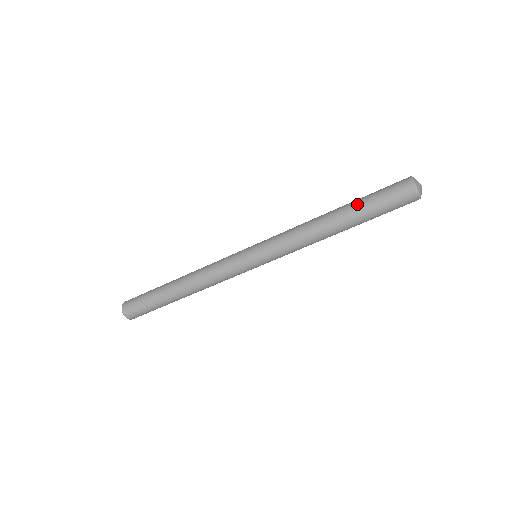
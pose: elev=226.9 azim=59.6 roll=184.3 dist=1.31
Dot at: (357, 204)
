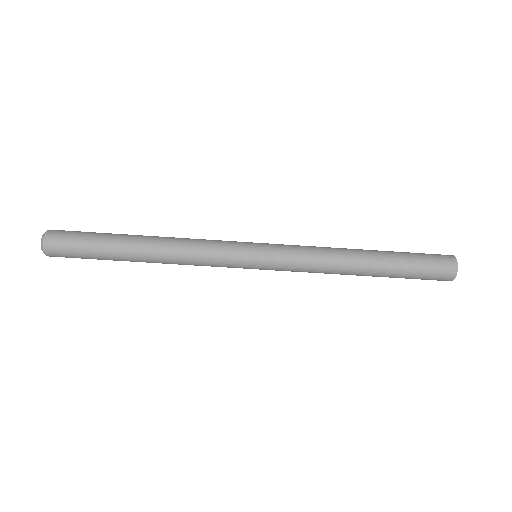
Dot at: (395, 256)
